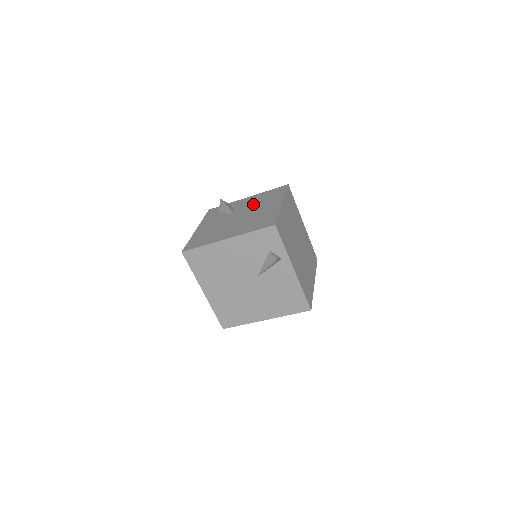
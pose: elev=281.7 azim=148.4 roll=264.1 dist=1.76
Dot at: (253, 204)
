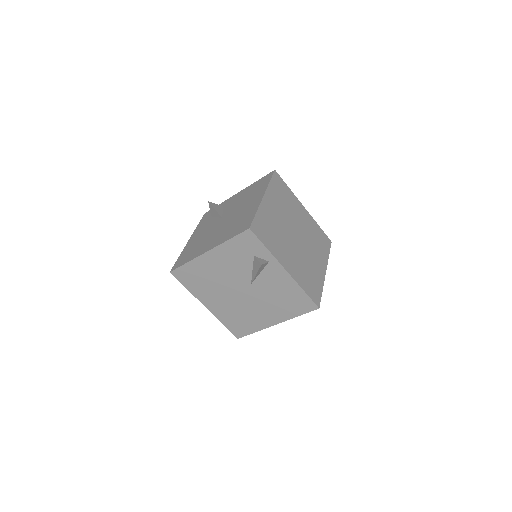
Dot at: (239, 202)
